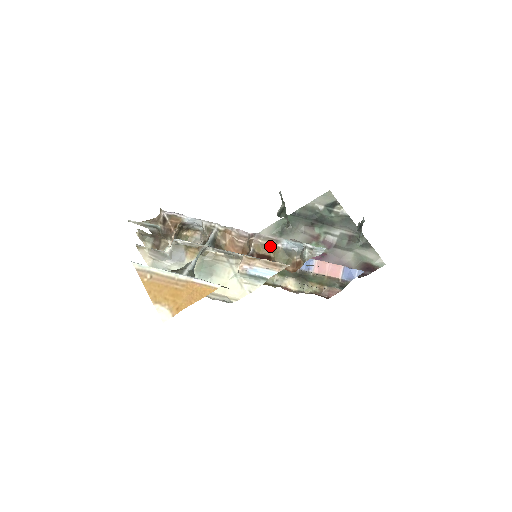
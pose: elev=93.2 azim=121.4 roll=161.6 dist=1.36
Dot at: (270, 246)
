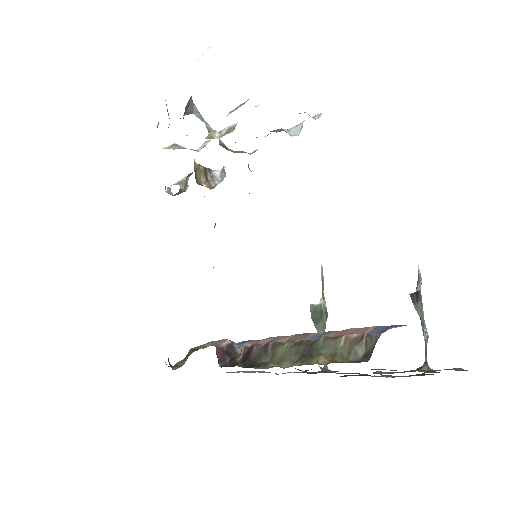
Dot at: occluded
